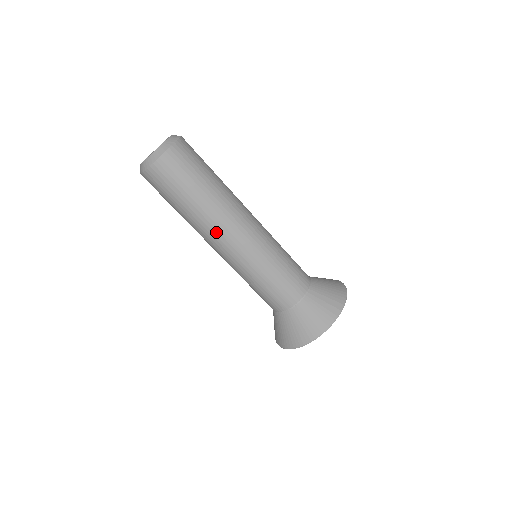
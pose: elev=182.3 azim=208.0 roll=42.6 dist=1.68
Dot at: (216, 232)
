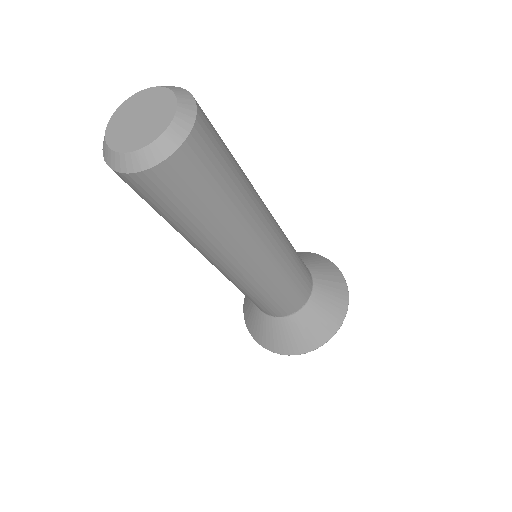
Dot at: (250, 240)
